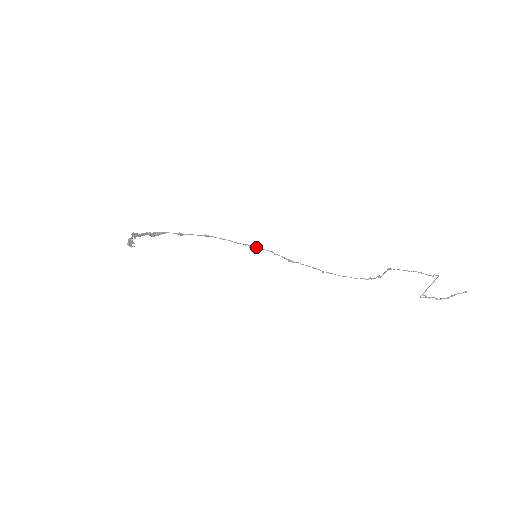
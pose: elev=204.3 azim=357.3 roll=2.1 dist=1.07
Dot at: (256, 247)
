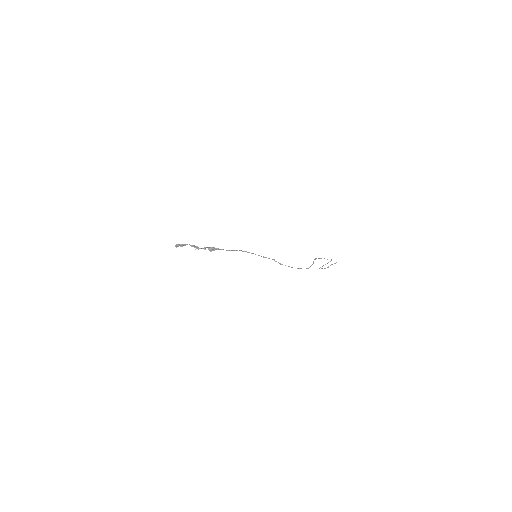
Dot at: occluded
